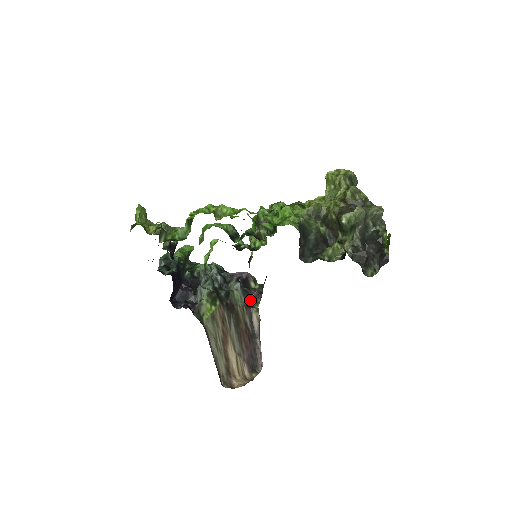
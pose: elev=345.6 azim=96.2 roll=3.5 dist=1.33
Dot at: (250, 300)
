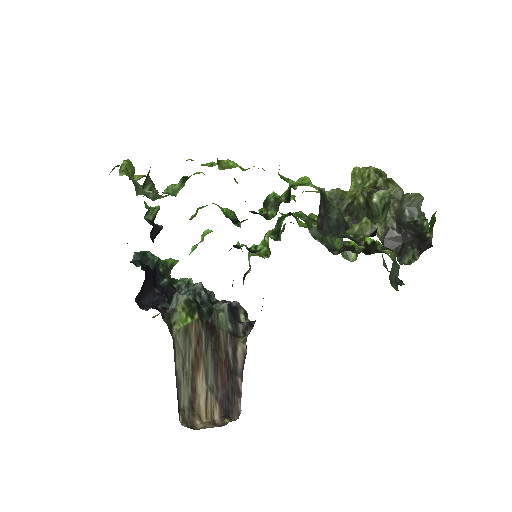
Dot at: (237, 329)
